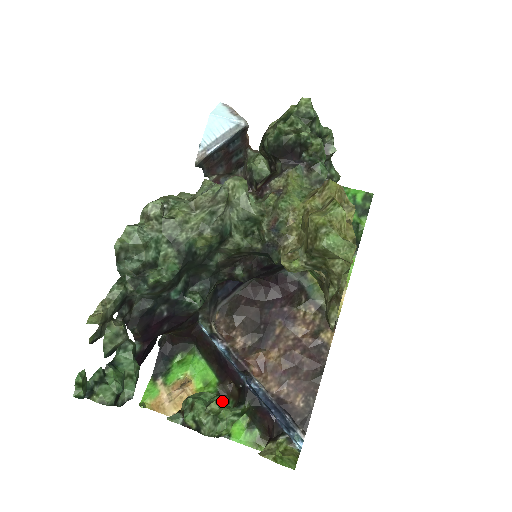
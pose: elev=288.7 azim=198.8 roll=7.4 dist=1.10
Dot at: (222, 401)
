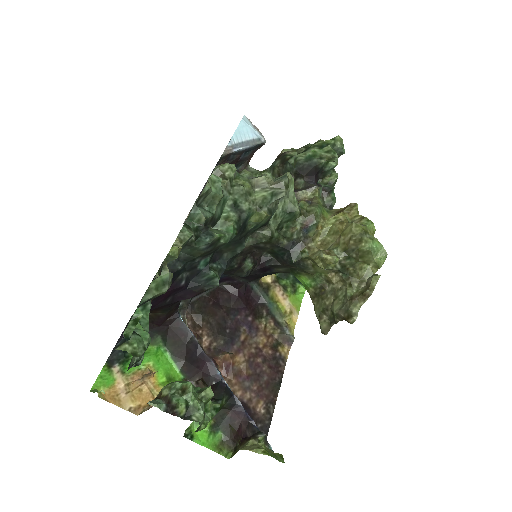
Dot at: occluded
